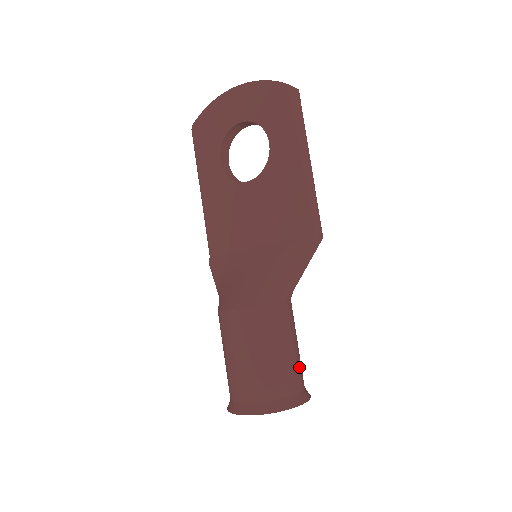
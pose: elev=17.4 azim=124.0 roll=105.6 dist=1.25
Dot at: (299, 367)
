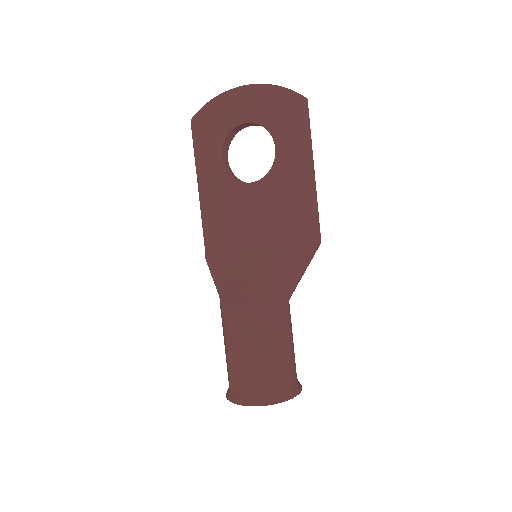
Dot at: (294, 361)
